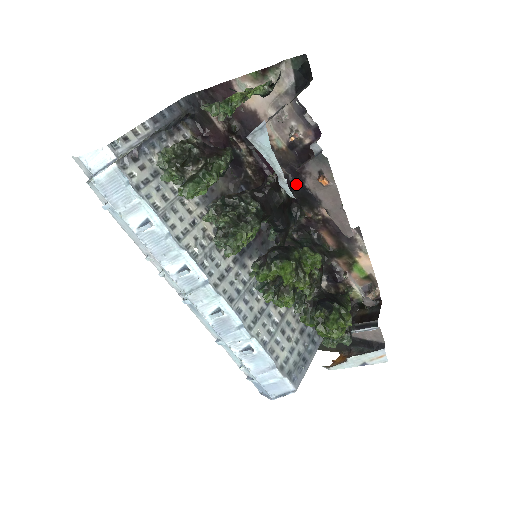
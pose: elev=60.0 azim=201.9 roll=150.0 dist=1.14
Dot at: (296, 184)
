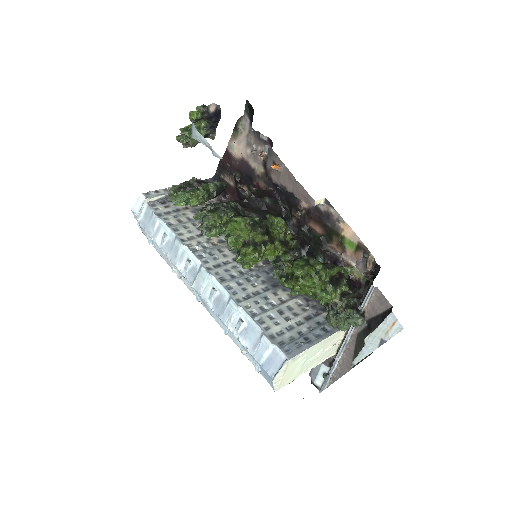
Dot at: (279, 193)
